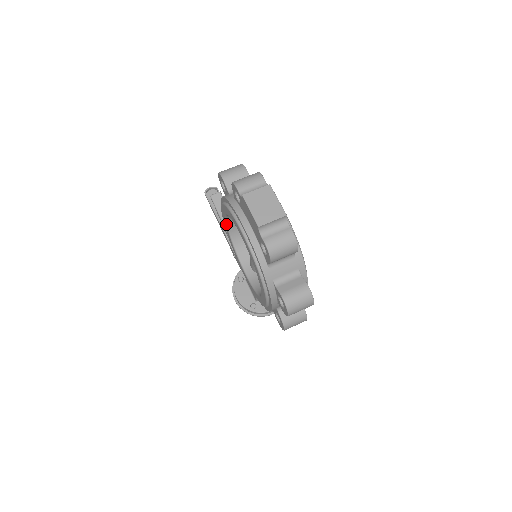
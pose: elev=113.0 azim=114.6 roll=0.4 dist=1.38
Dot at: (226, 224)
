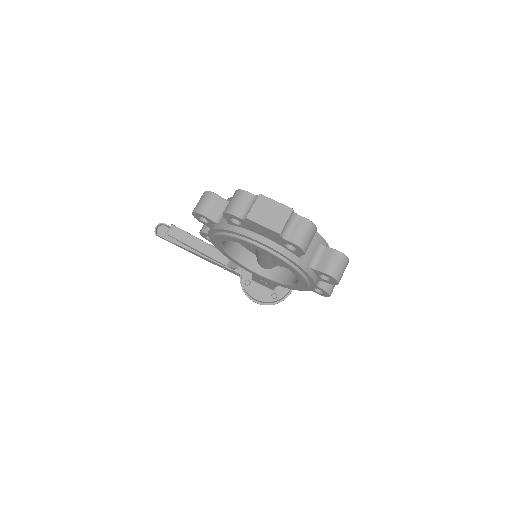
Dot at: (223, 249)
